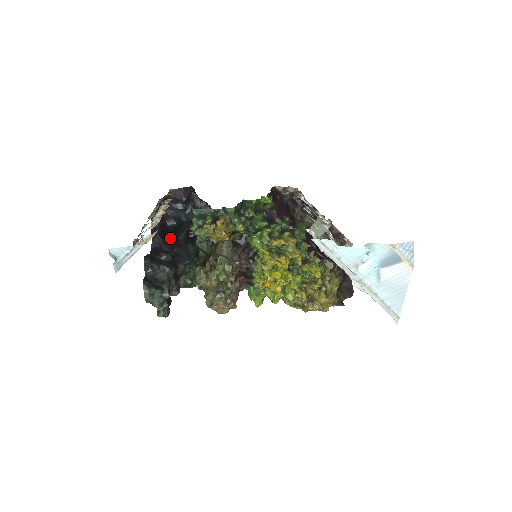
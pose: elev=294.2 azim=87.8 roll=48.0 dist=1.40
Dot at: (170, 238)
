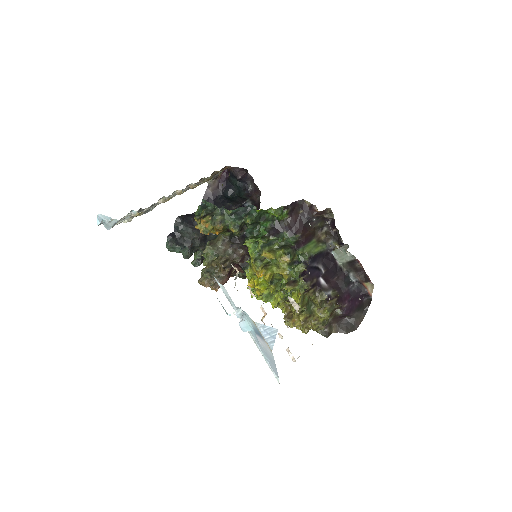
Dot at: (220, 206)
